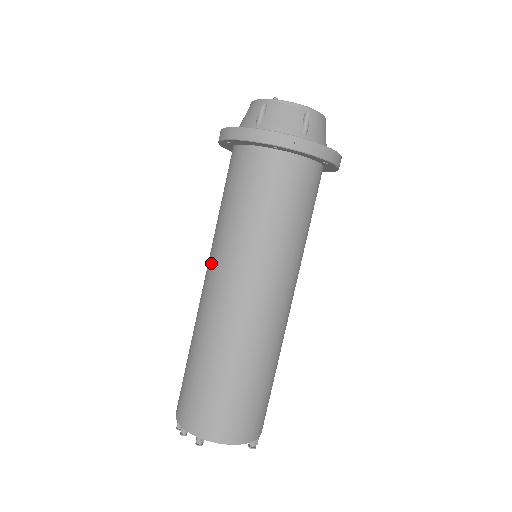
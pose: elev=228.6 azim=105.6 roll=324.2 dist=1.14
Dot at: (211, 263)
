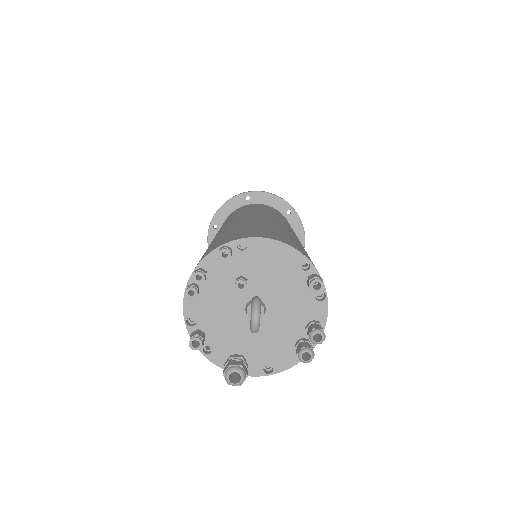
Dot at: occluded
